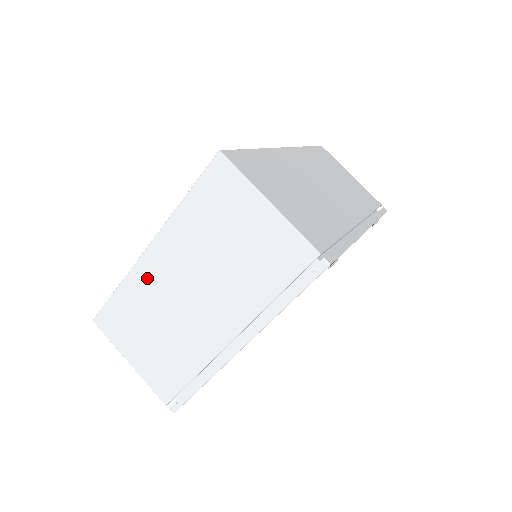
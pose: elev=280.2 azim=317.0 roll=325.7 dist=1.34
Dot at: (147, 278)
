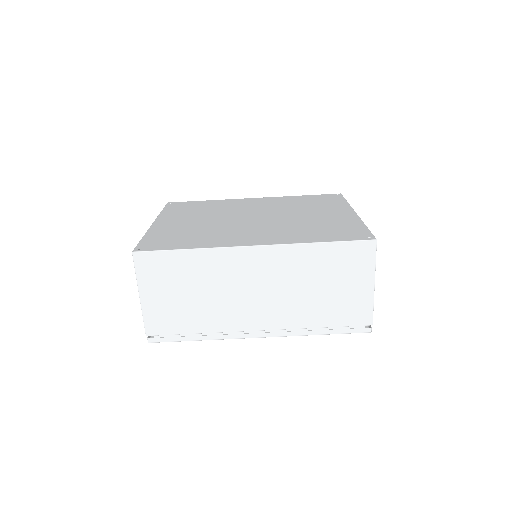
Dot at: occluded
